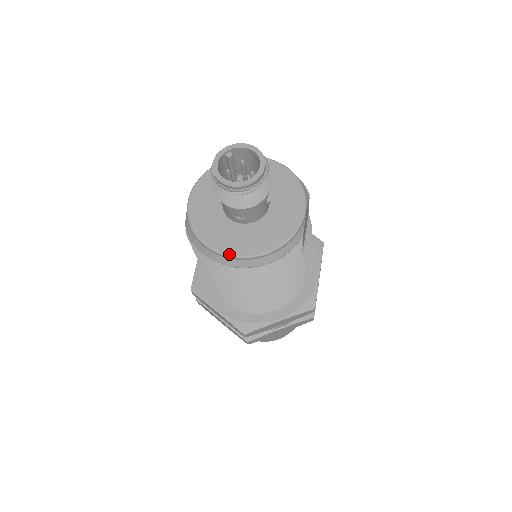
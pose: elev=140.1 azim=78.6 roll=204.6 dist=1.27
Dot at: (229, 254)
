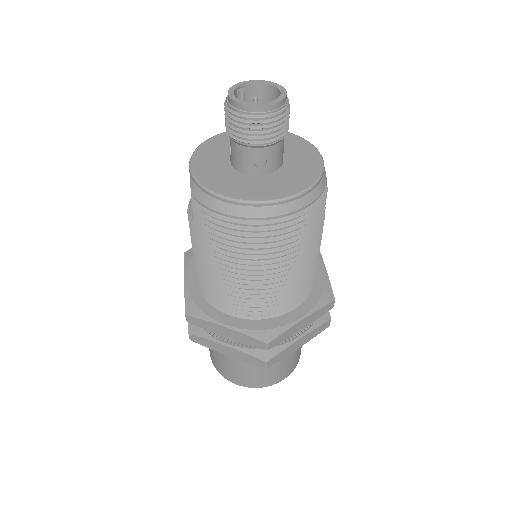
Dot at: (259, 200)
